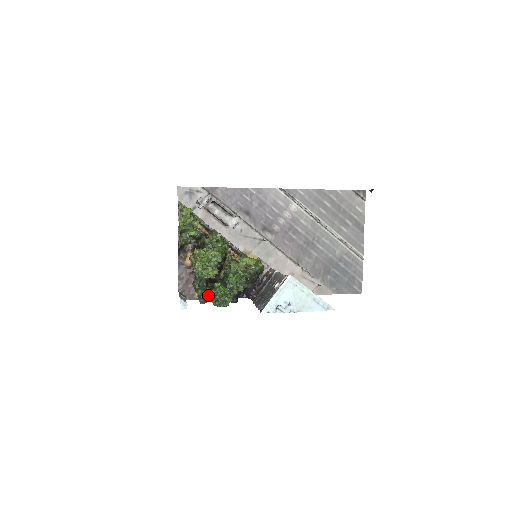
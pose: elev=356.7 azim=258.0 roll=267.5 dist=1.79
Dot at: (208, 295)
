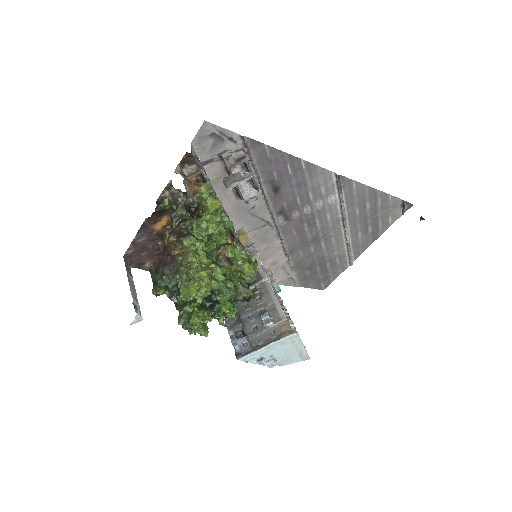
Dot at: (173, 301)
